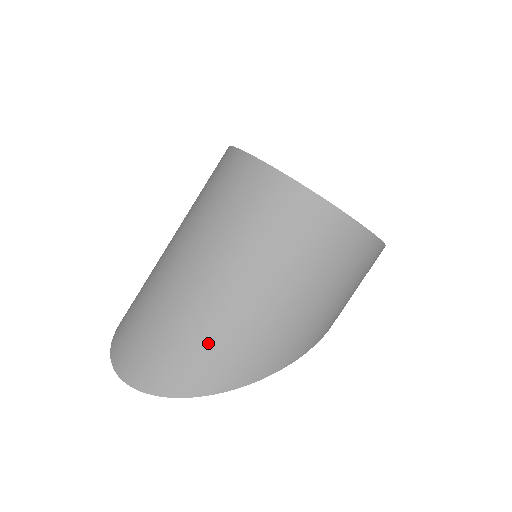
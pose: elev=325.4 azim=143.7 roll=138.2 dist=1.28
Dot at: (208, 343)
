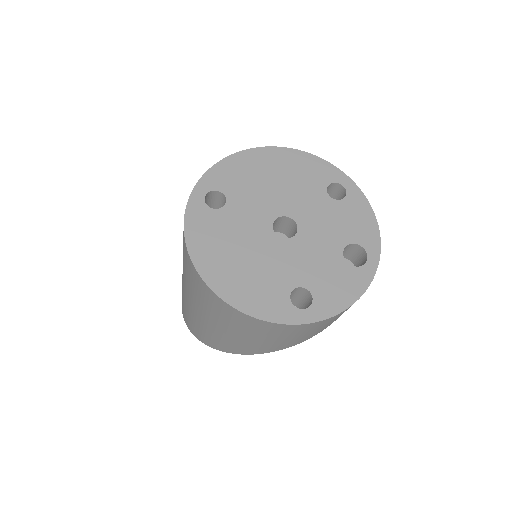
Dot at: (185, 306)
